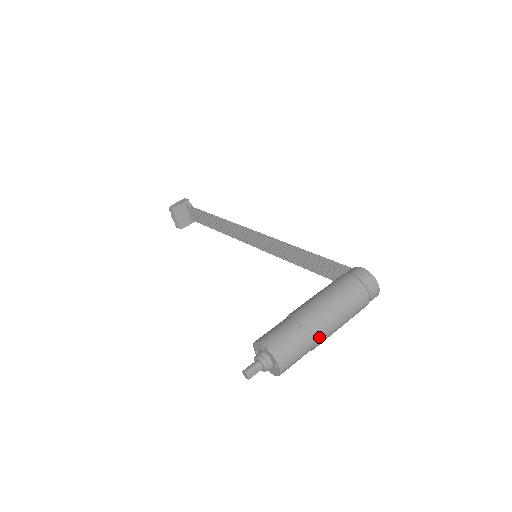
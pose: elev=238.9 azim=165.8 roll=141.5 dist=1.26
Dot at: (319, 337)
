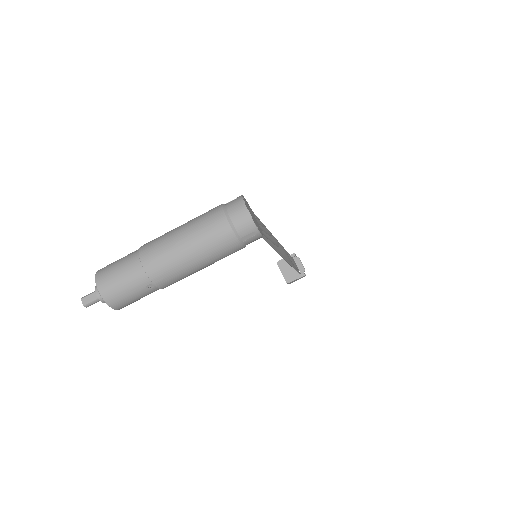
Dot at: (149, 261)
